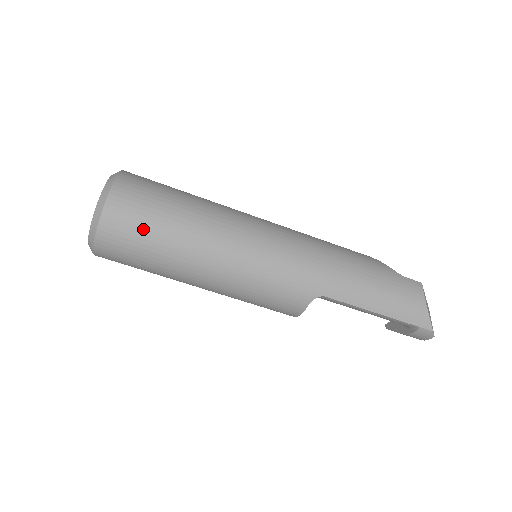
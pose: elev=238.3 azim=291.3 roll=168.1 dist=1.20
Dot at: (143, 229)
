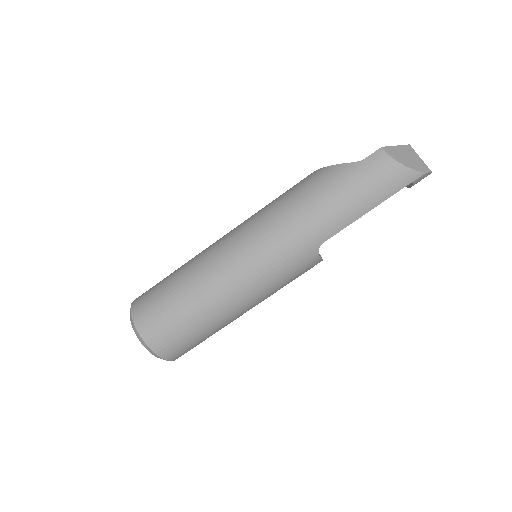
Dot at: (180, 334)
